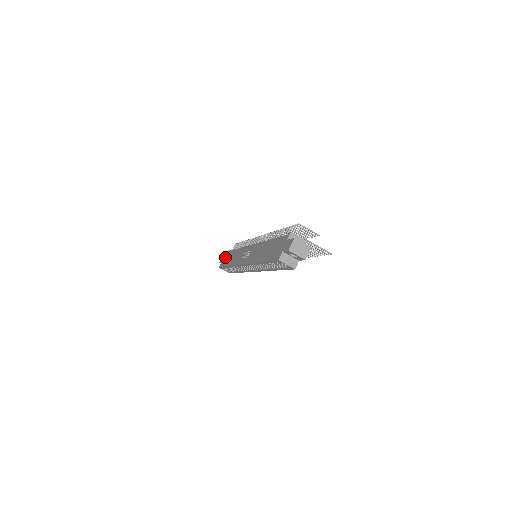
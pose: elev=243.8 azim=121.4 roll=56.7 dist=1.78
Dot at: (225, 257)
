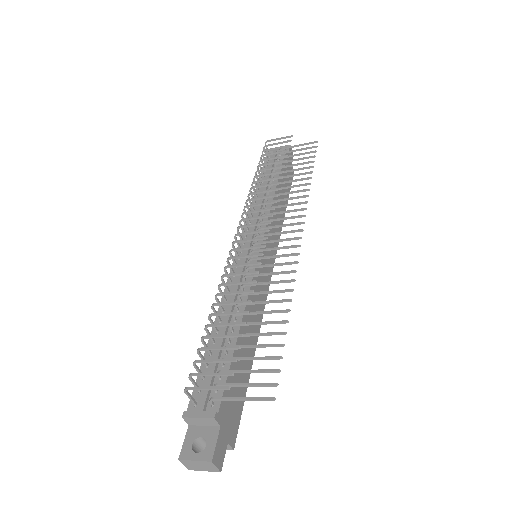
Dot at: occluded
